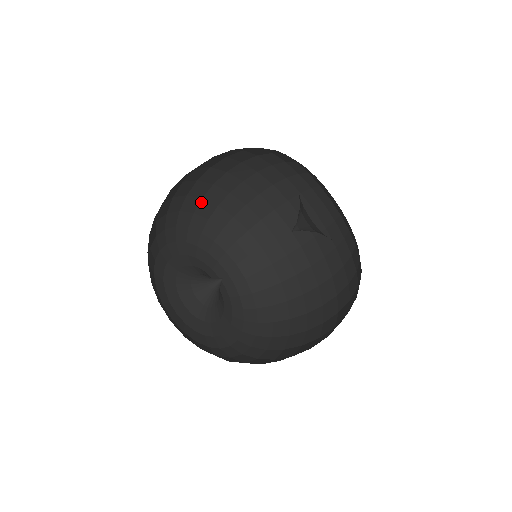
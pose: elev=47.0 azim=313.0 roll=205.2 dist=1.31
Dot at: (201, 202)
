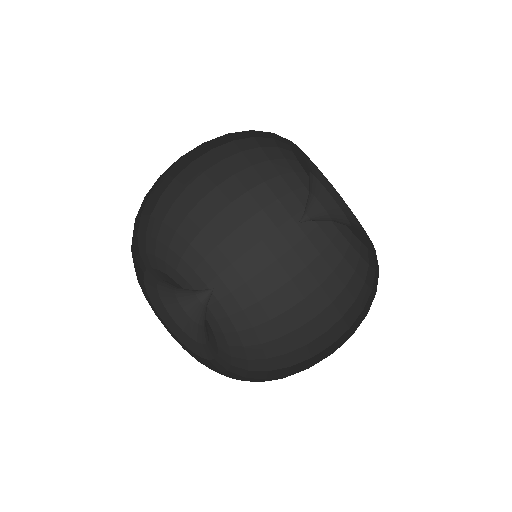
Dot at: (243, 286)
